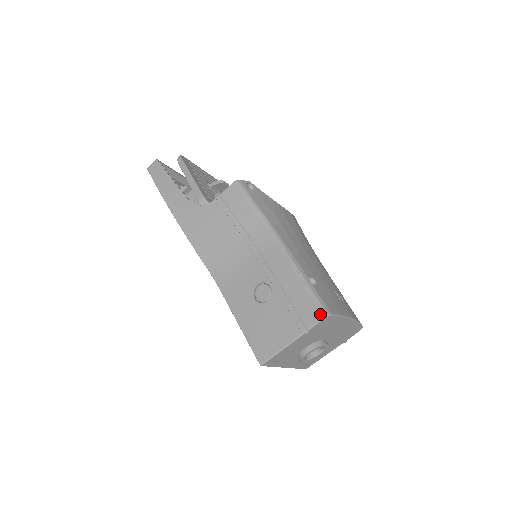
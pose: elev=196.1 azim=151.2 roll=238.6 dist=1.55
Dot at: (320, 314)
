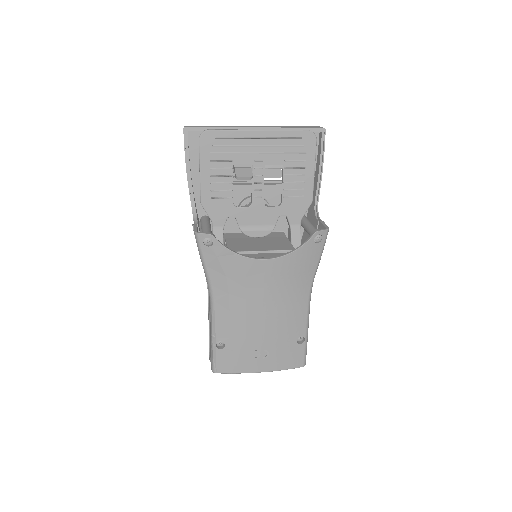
Dot at: (211, 366)
